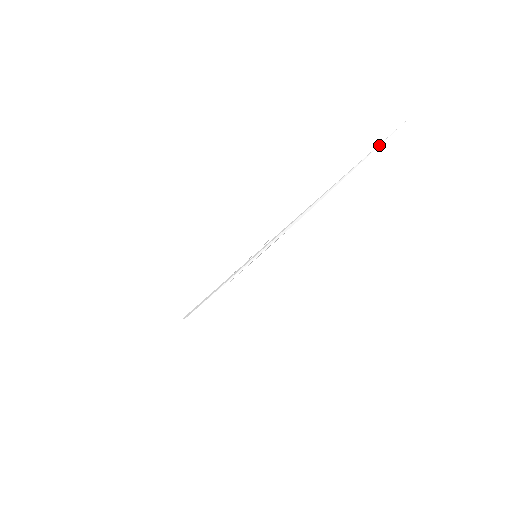
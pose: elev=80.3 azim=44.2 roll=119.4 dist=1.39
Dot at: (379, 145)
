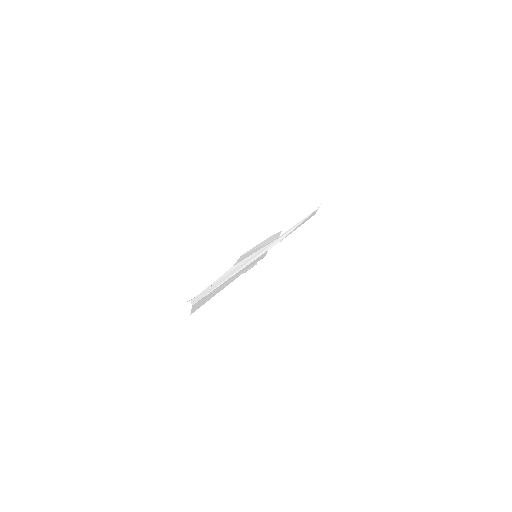
Dot at: (309, 216)
